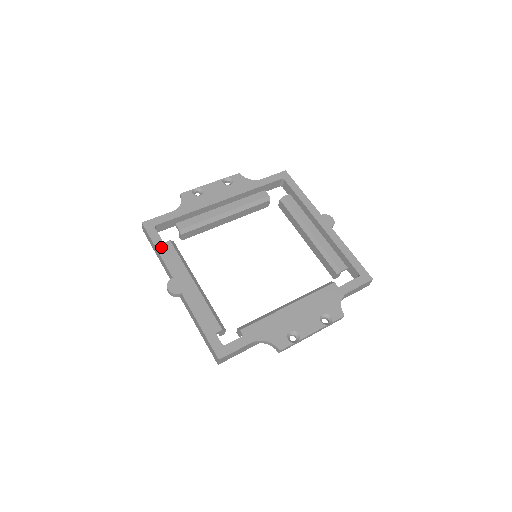
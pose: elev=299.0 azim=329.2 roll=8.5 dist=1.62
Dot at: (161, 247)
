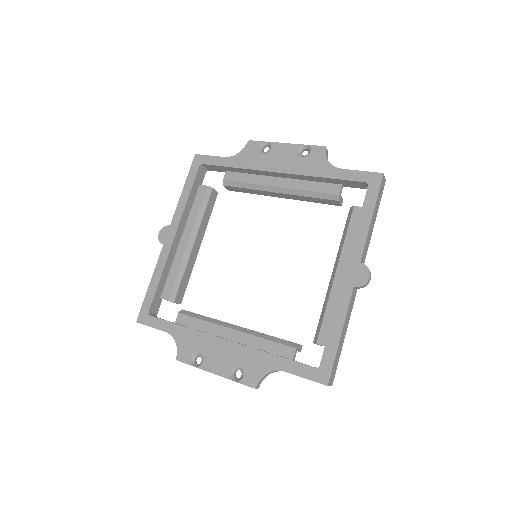
Dot at: (187, 189)
